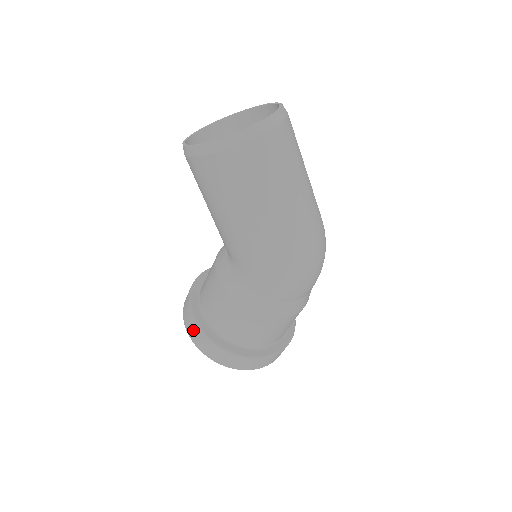
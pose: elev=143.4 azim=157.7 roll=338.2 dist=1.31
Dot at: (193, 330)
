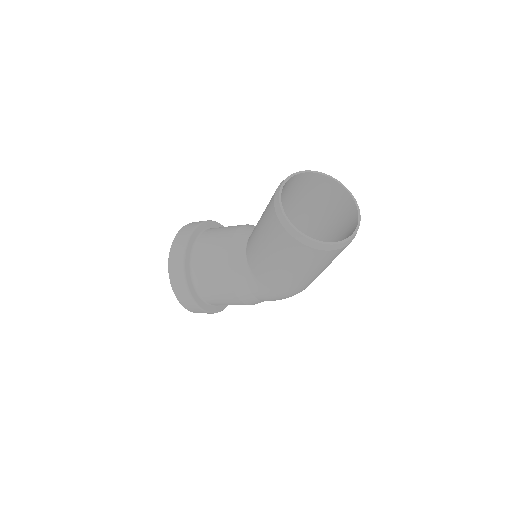
Dot at: (180, 286)
